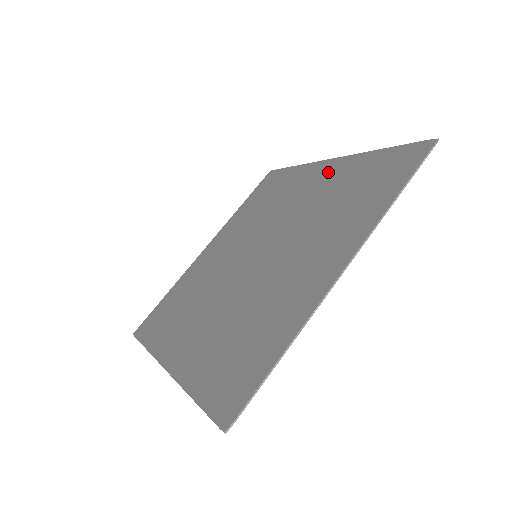
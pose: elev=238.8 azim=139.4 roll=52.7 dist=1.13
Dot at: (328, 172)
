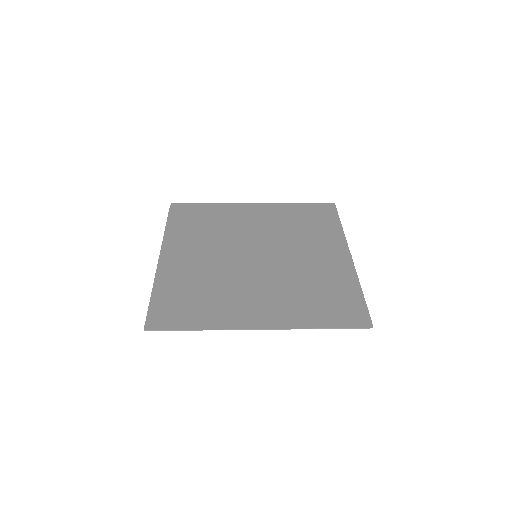
Dot at: (337, 261)
